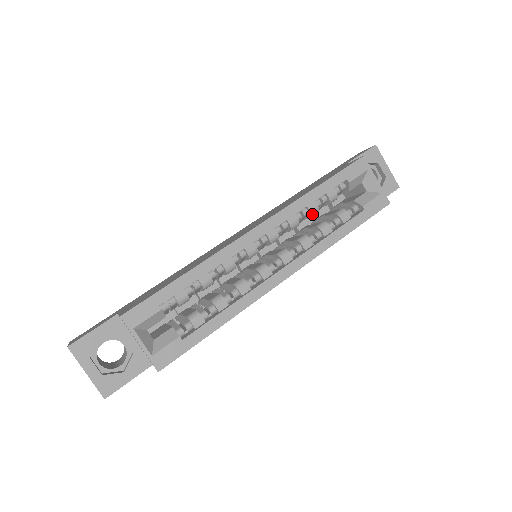
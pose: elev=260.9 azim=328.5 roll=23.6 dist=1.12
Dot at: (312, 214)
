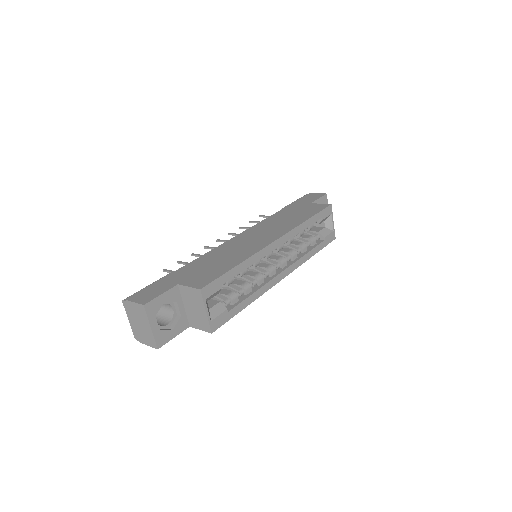
Dot at: occluded
